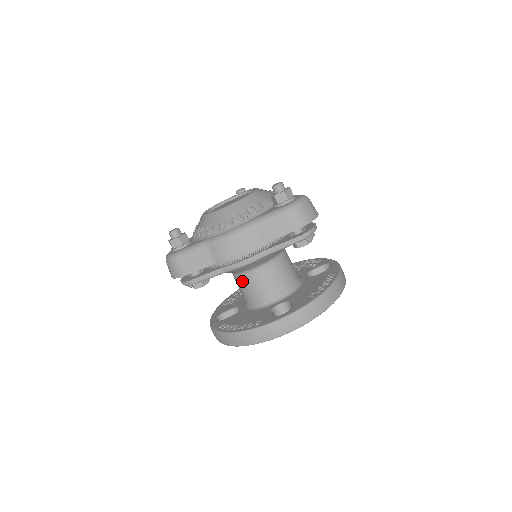
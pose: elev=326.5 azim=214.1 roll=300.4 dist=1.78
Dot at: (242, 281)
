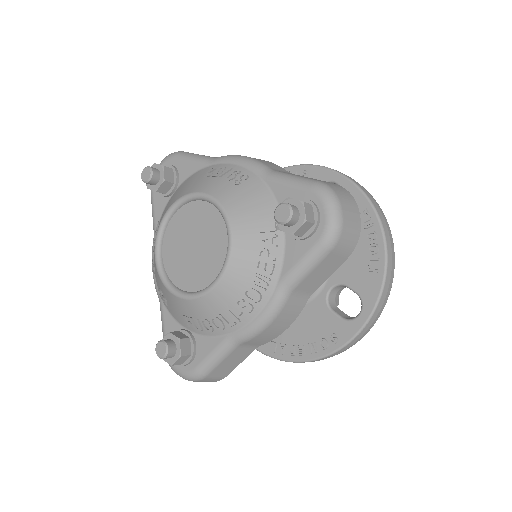
Dot at: occluded
